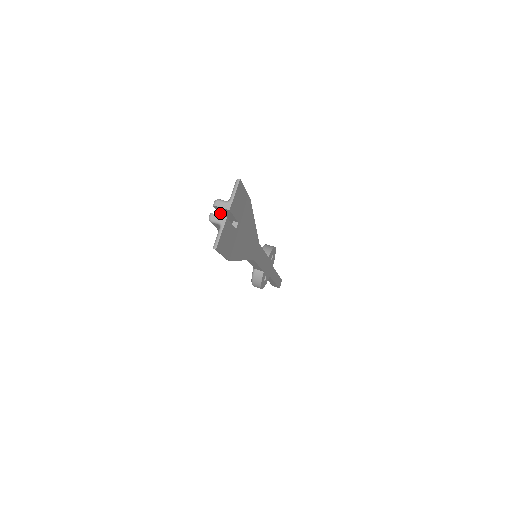
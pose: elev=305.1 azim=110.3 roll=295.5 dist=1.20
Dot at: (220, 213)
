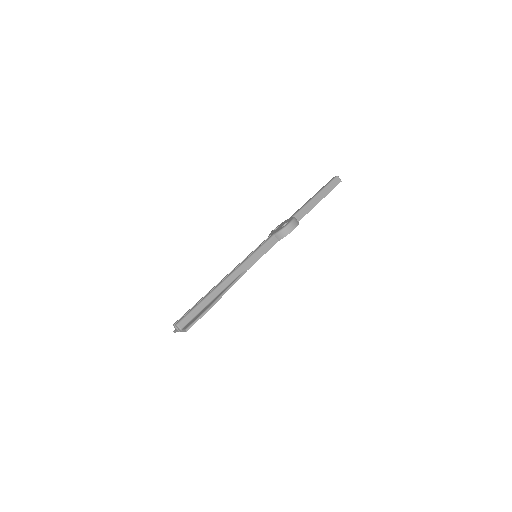
Dot at: (185, 316)
